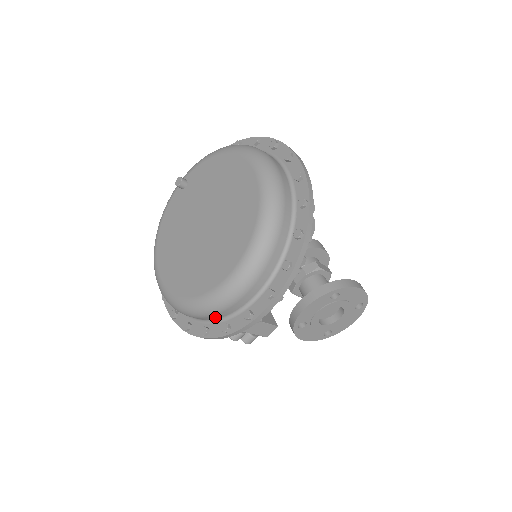
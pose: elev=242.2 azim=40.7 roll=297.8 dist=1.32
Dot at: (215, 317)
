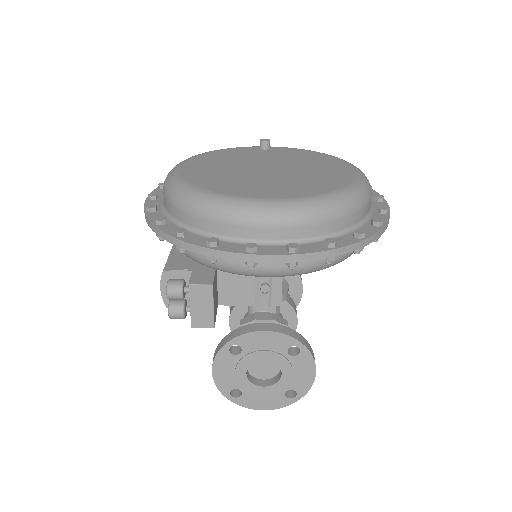
Dot at: (210, 227)
